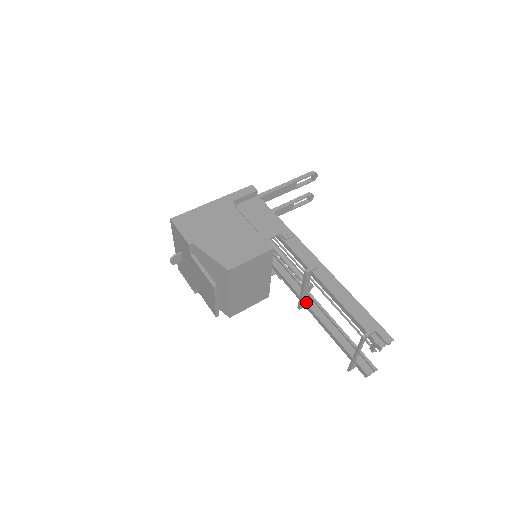
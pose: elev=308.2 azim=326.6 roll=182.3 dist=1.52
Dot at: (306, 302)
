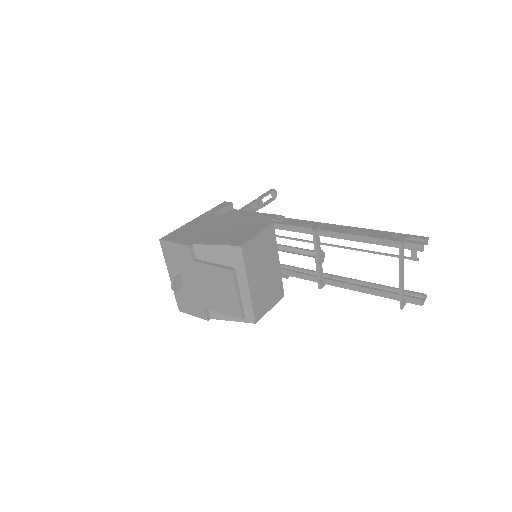
Dot at: (324, 278)
